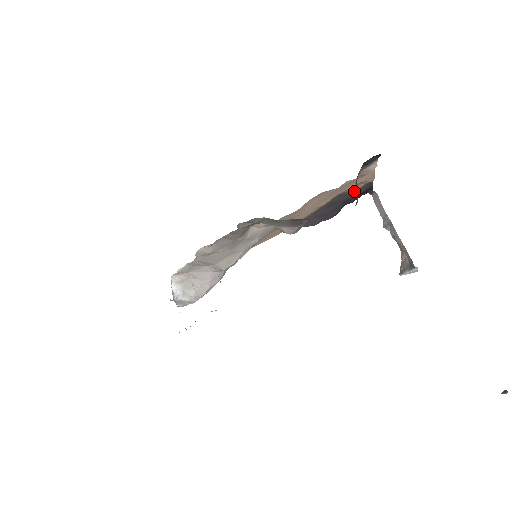
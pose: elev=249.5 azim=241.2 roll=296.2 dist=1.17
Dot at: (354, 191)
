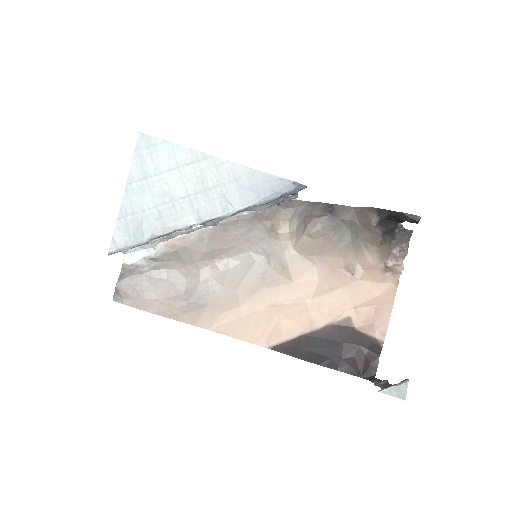
Dot at: (361, 336)
